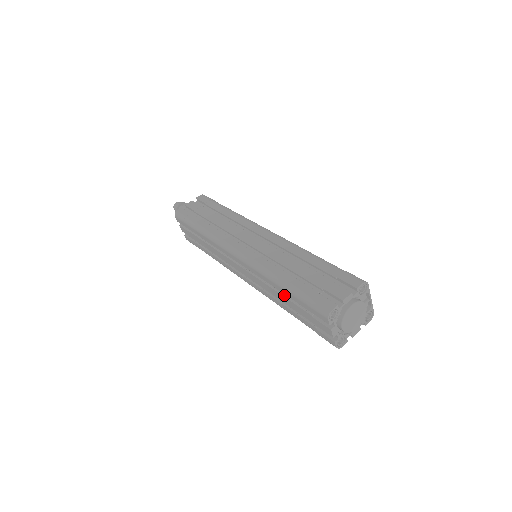
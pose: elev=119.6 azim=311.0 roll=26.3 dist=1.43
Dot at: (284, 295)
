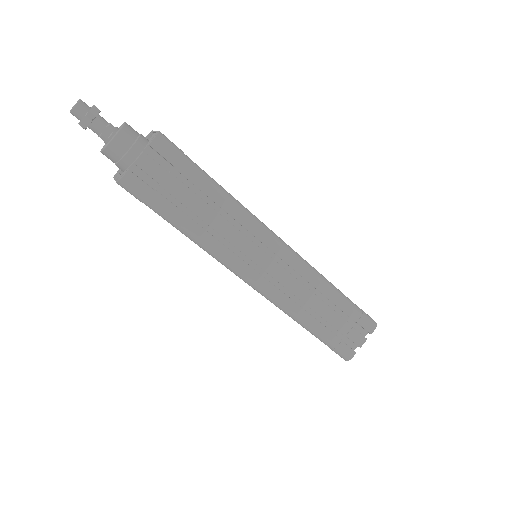
Dot at: occluded
